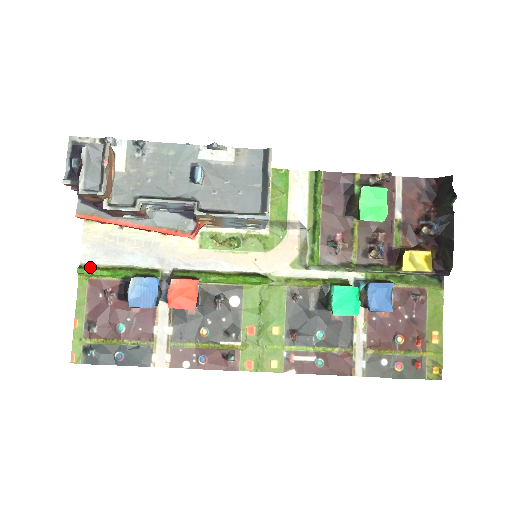
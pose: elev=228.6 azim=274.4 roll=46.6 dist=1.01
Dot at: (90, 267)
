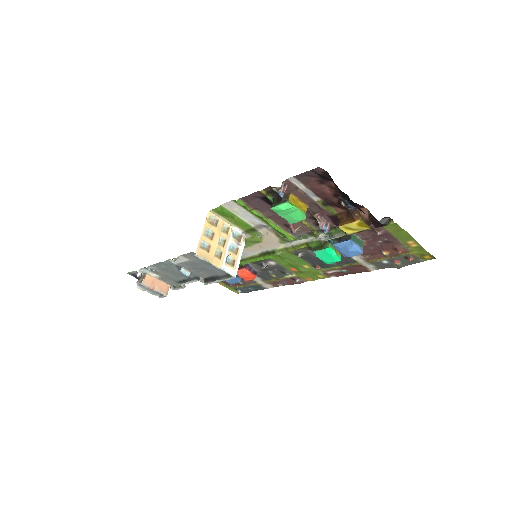
Dot at: occluded
